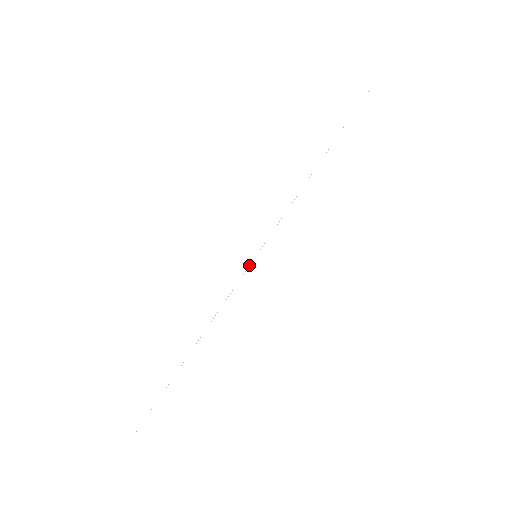
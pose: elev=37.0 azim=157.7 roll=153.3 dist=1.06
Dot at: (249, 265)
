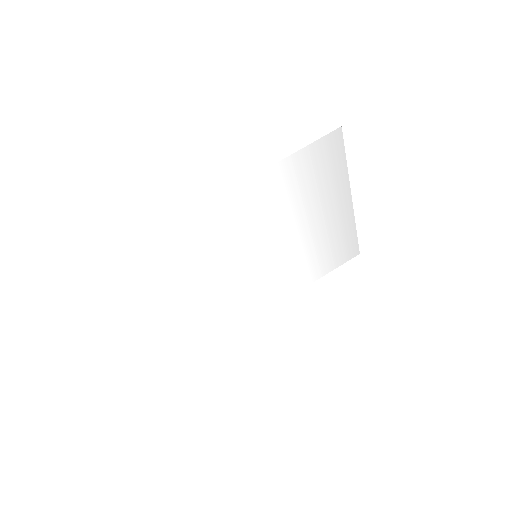
Dot at: (298, 270)
